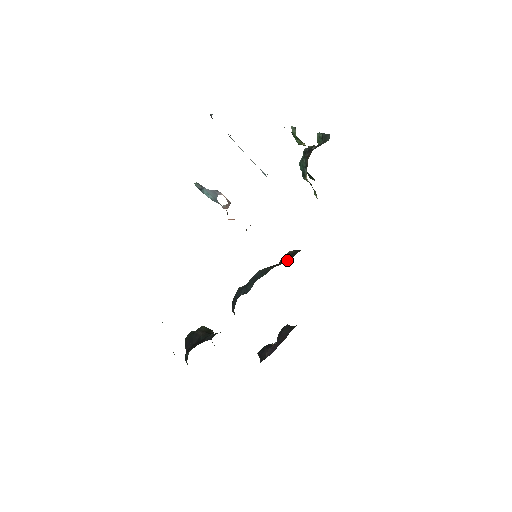
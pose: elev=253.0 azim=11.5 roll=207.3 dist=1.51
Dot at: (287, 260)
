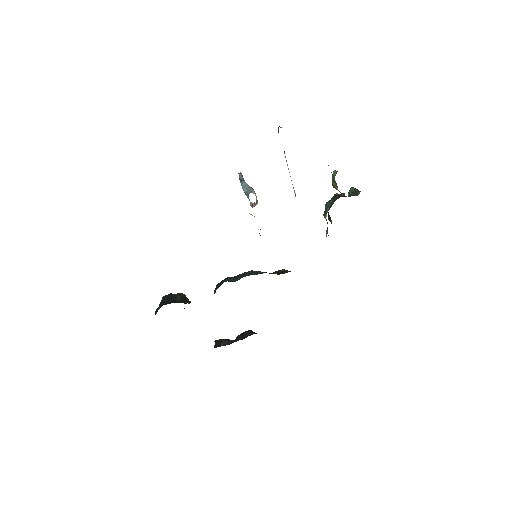
Dot at: (278, 273)
